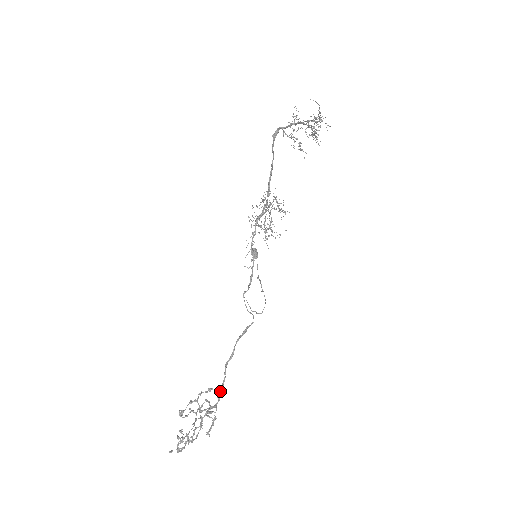
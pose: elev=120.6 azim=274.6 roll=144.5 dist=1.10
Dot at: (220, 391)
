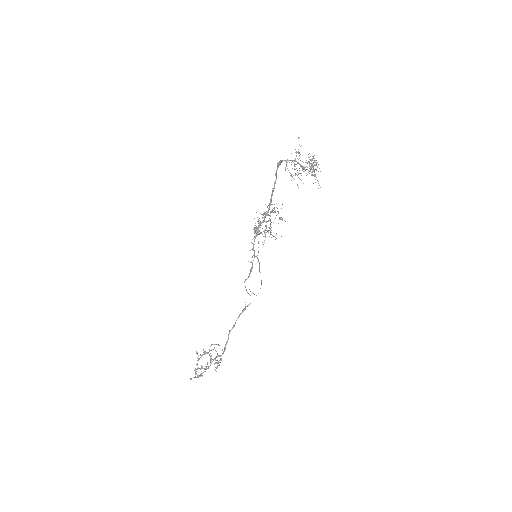
Dot at: (224, 347)
